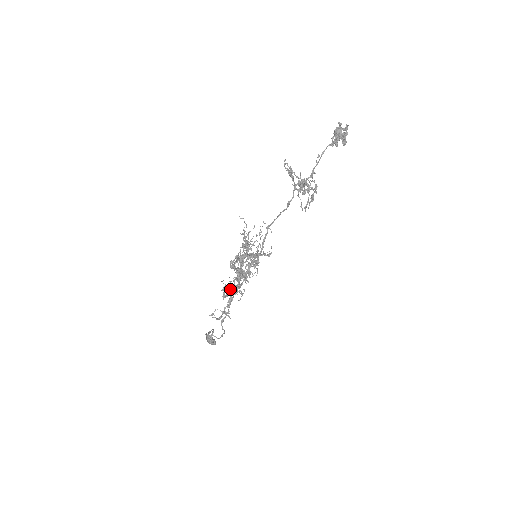
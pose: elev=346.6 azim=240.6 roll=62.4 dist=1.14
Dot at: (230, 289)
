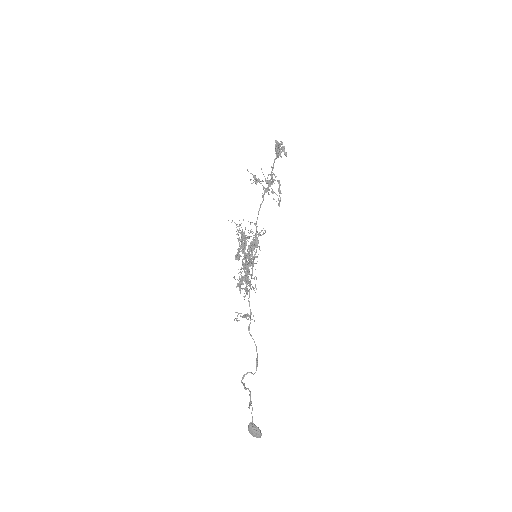
Dot at: (242, 276)
